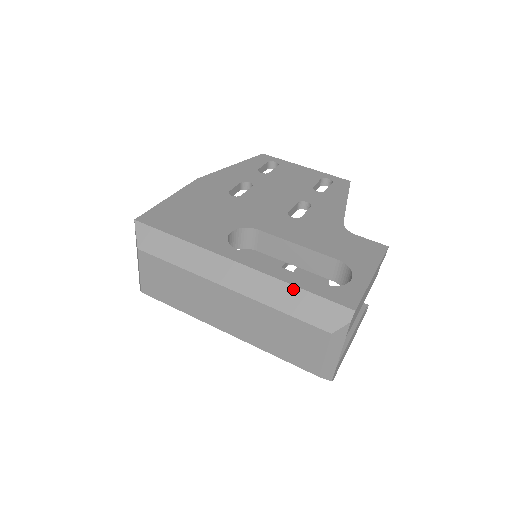
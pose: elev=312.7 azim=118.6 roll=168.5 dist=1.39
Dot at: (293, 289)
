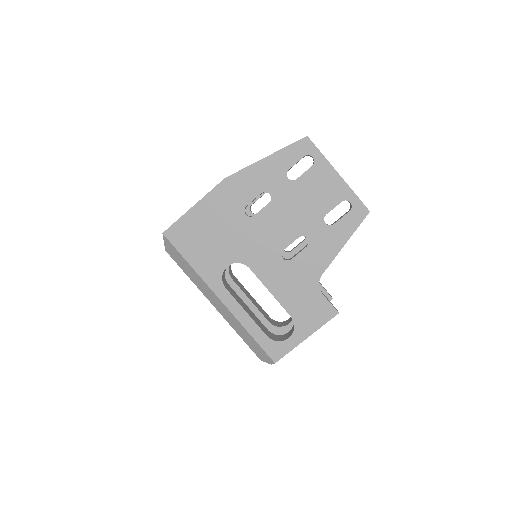
Dot at: (247, 333)
